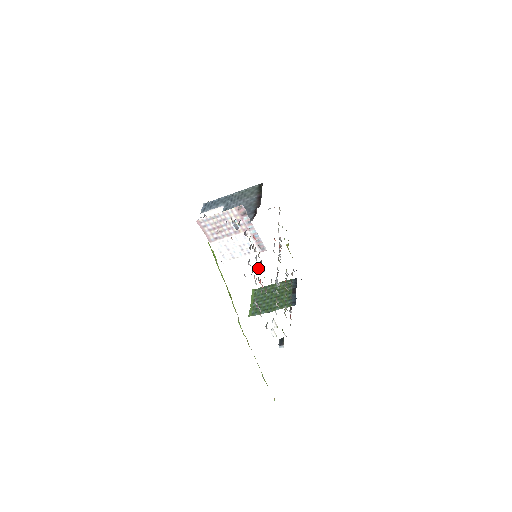
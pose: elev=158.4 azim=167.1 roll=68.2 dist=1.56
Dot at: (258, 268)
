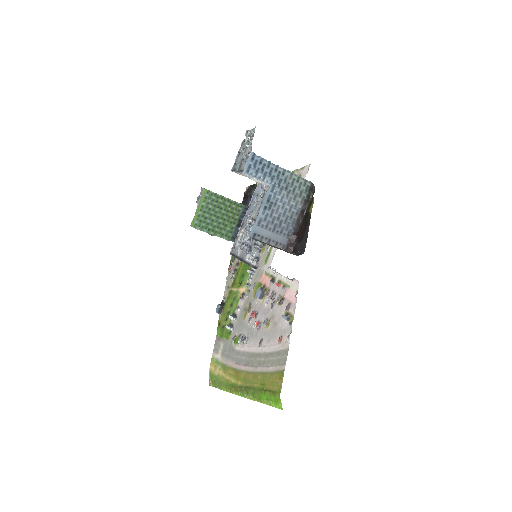
Dot at: (258, 298)
